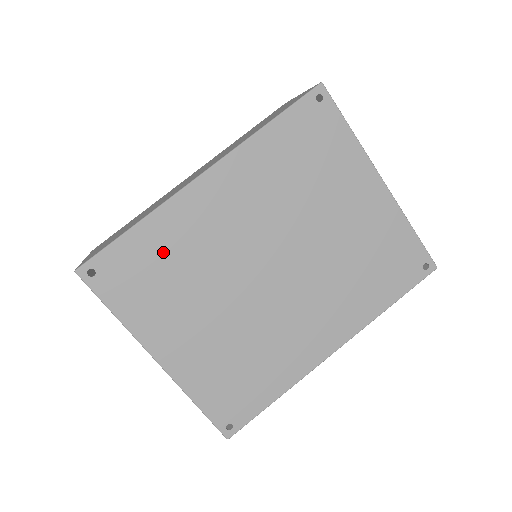
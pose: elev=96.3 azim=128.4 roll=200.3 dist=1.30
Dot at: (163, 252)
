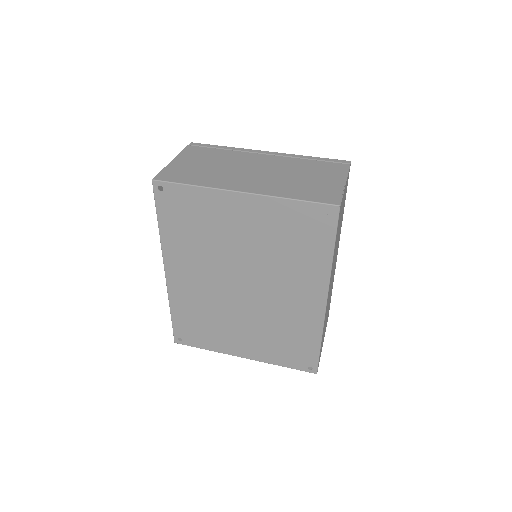
Dot at: (192, 314)
